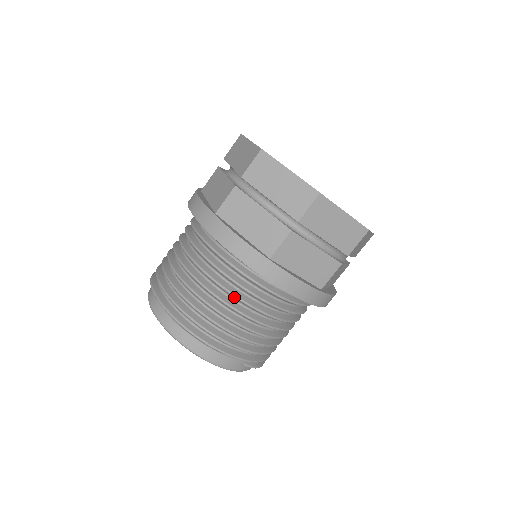
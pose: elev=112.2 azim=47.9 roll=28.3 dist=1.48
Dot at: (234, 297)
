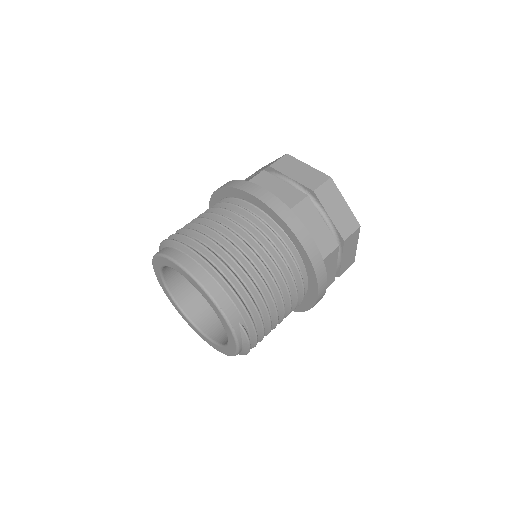
Dot at: (251, 239)
